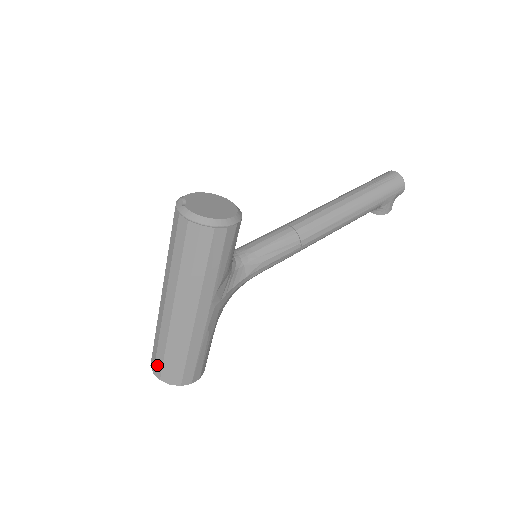
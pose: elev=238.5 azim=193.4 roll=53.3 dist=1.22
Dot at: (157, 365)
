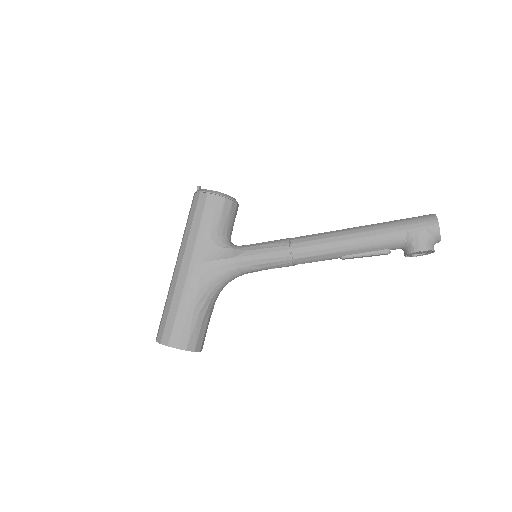
Dot at: occluded
